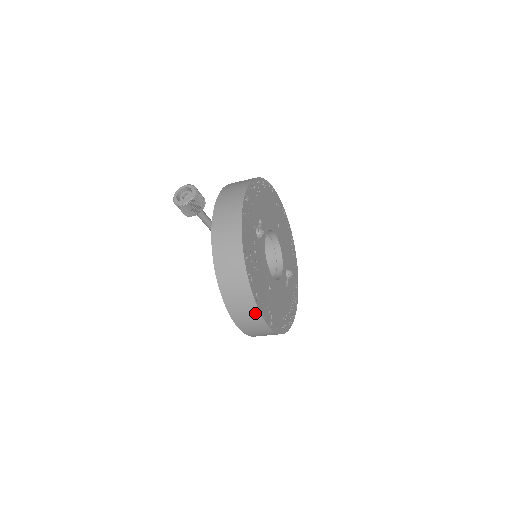
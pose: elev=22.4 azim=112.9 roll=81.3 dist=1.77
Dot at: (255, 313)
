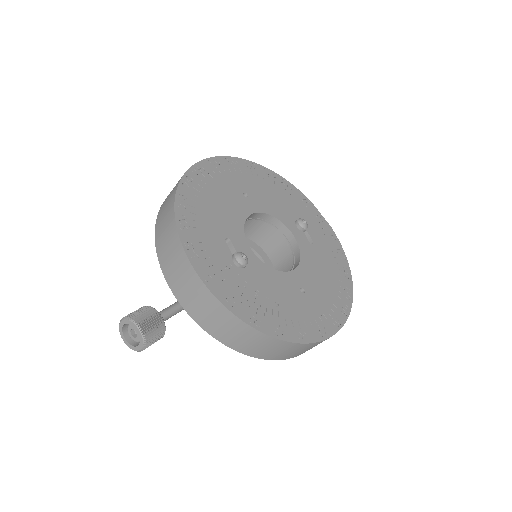
Dot at: (314, 344)
